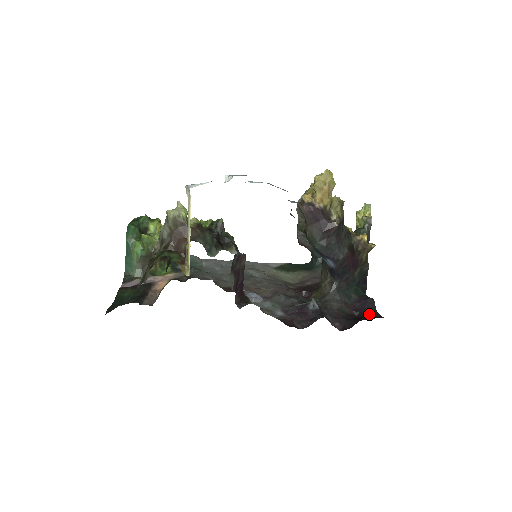
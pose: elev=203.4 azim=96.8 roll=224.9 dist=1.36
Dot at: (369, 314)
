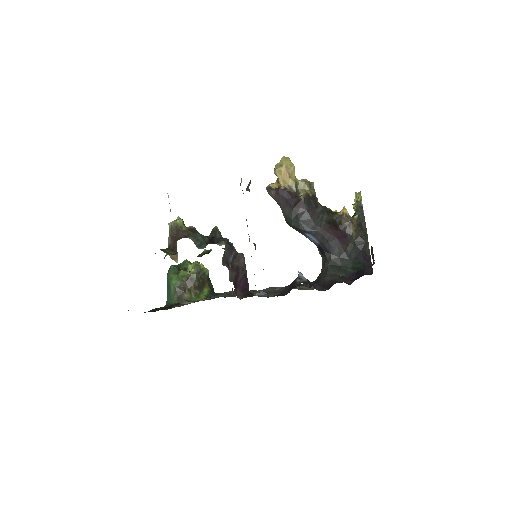
Dot at: occluded
